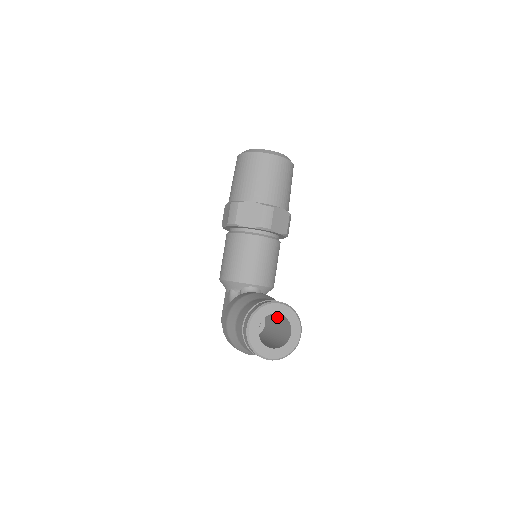
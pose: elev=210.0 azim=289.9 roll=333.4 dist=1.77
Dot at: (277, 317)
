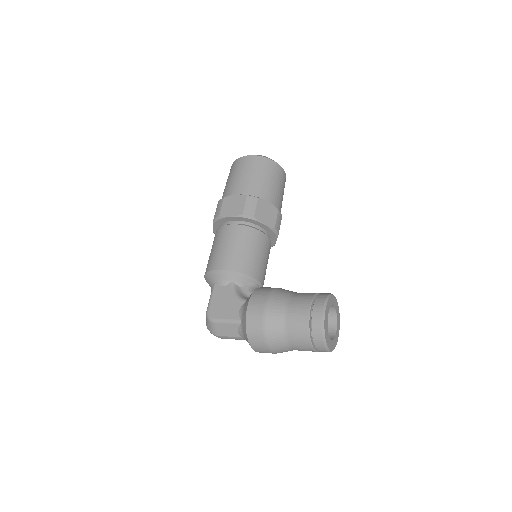
Dot at: occluded
